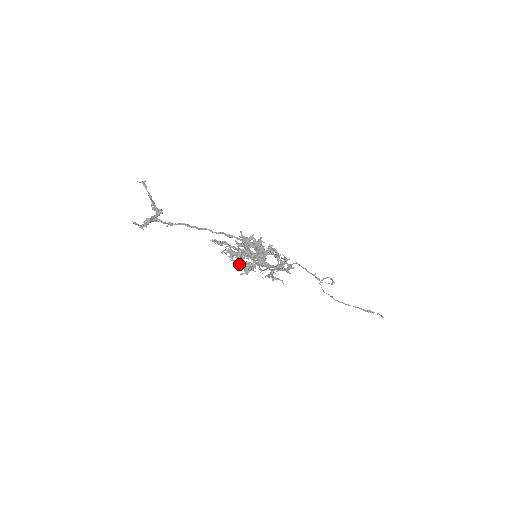
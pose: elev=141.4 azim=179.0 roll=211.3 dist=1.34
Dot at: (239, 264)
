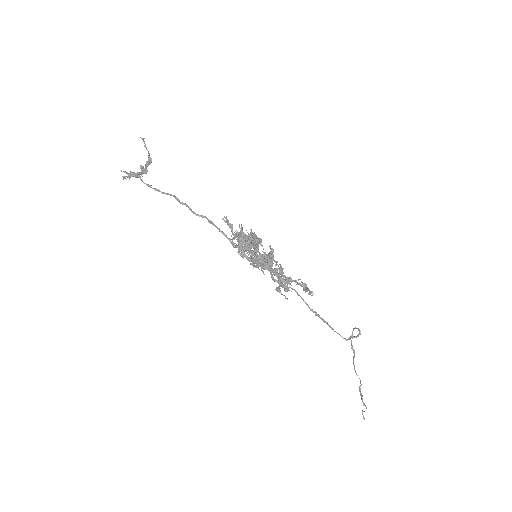
Dot at: occluded
